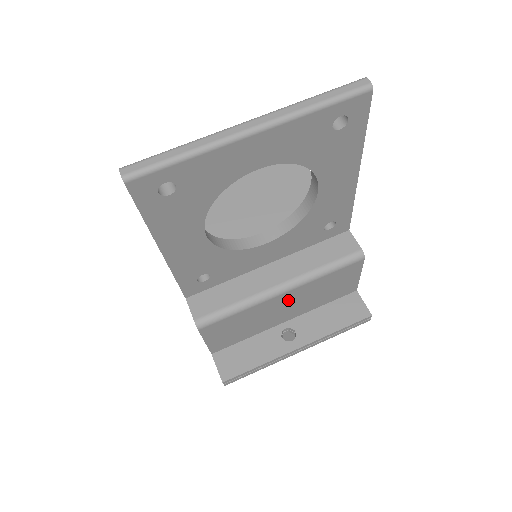
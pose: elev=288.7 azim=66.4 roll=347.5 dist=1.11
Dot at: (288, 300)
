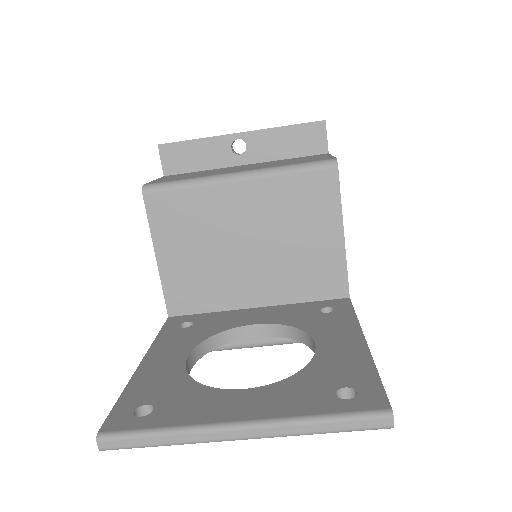
Dot at: occluded
